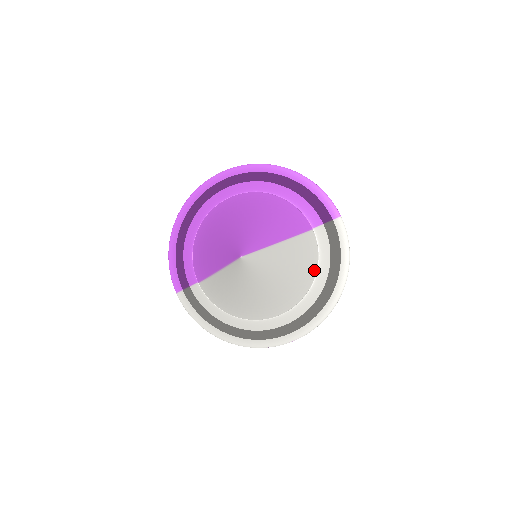
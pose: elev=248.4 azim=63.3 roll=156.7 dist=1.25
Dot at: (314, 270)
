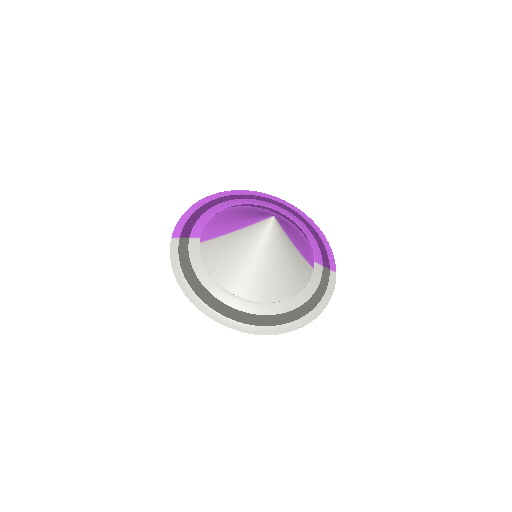
Dot at: (298, 291)
